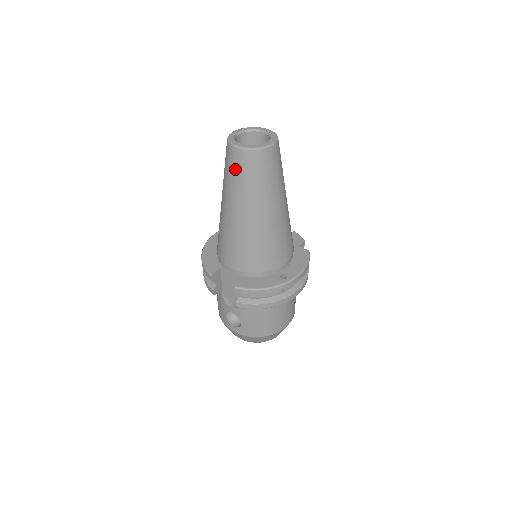
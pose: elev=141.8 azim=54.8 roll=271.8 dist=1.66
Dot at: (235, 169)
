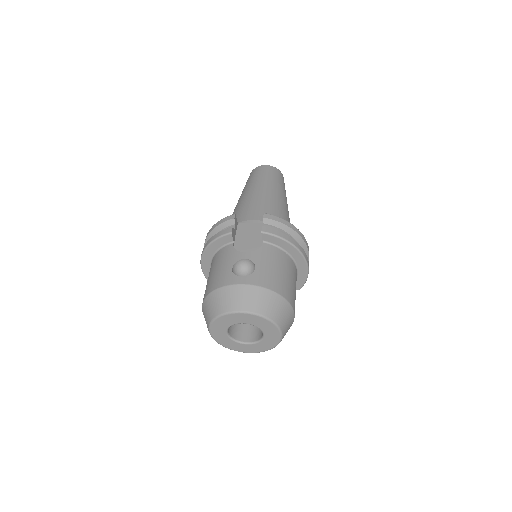
Dot at: (262, 172)
